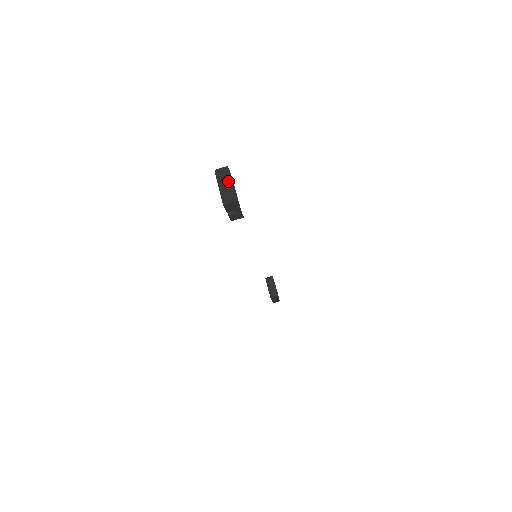
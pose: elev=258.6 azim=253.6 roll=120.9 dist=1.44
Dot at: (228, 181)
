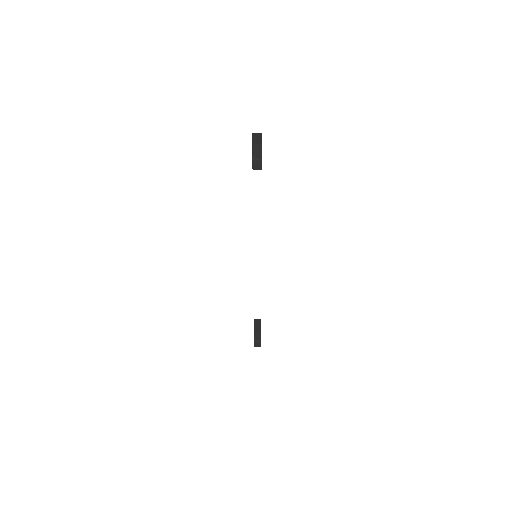
Dot at: (259, 137)
